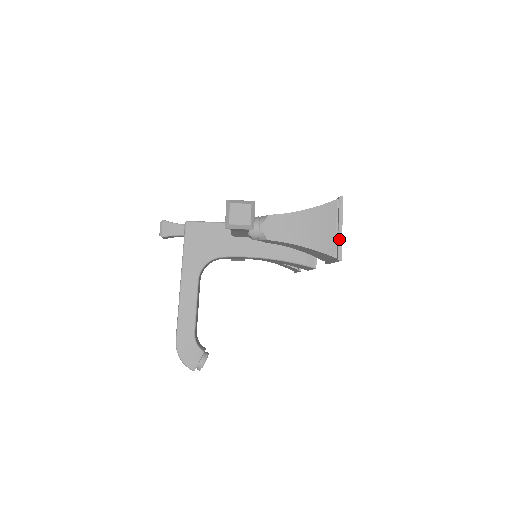
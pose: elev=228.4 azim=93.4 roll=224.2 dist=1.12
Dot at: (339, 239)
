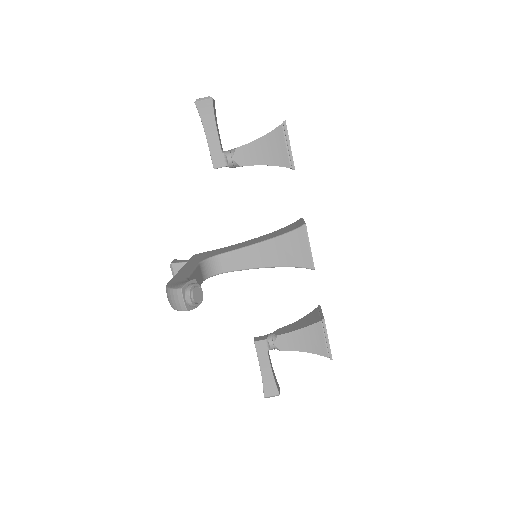
Dot at: occluded
